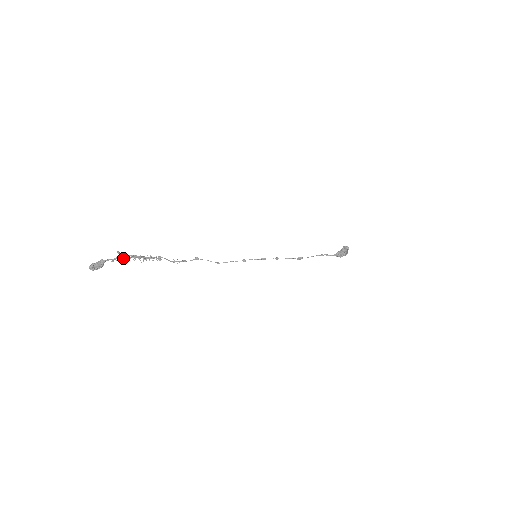
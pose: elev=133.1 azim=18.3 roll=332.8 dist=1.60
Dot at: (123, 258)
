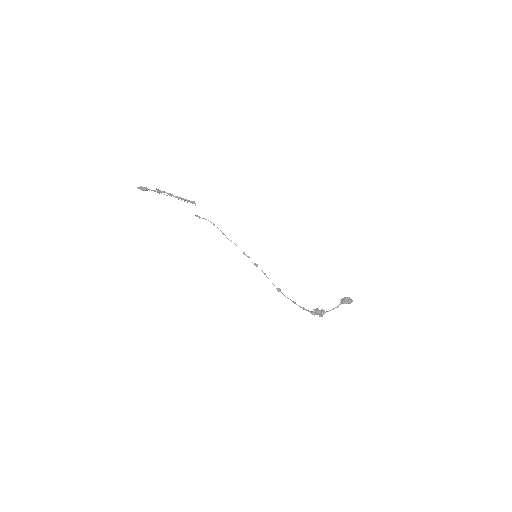
Dot at: (161, 193)
